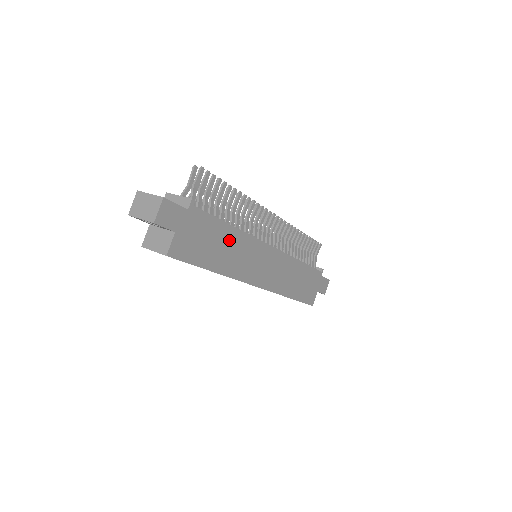
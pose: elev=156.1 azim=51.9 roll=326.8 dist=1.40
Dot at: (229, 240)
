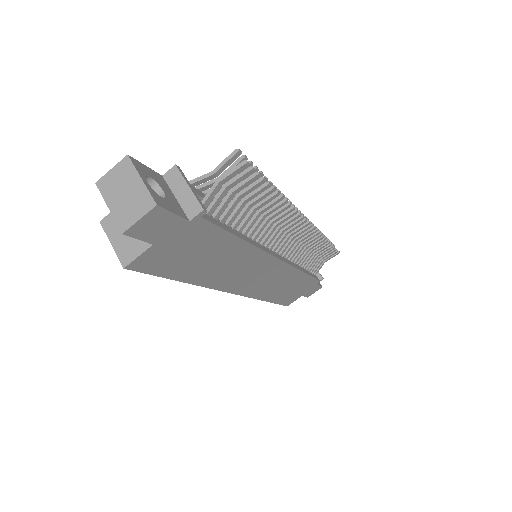
Dot at: (229, 253)
